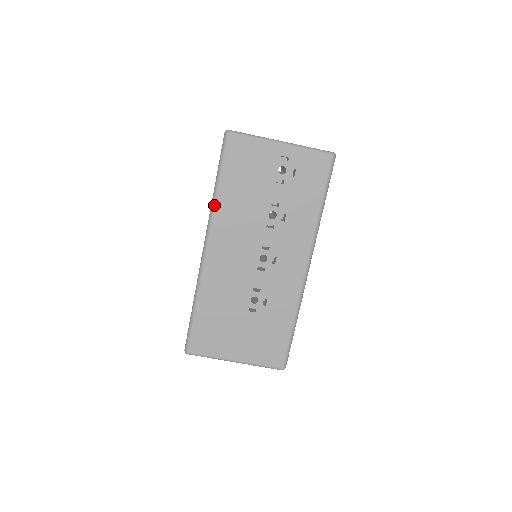
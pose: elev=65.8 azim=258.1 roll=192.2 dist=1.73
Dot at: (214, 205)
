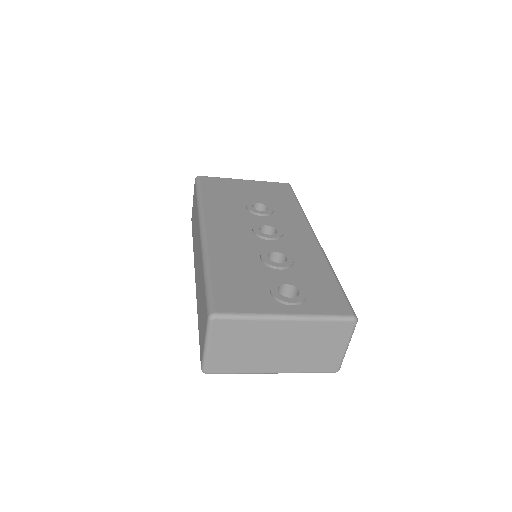
Dot at: occluded
